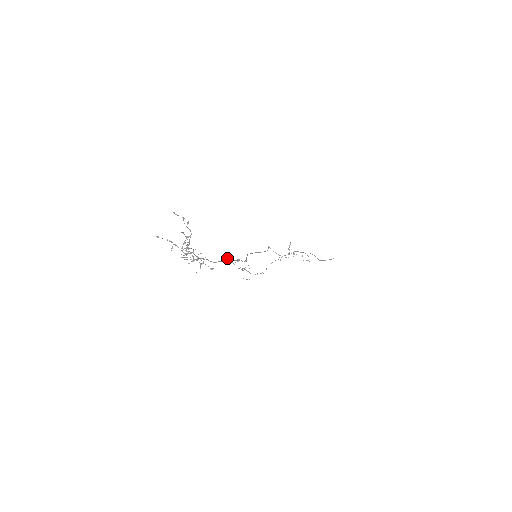
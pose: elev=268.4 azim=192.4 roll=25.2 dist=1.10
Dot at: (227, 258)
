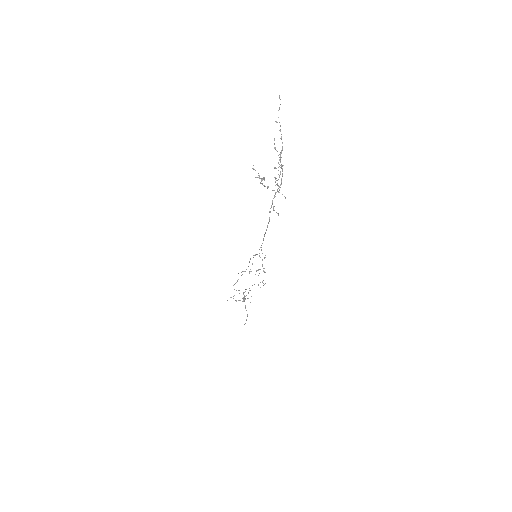
Dot at: (243, 271)
